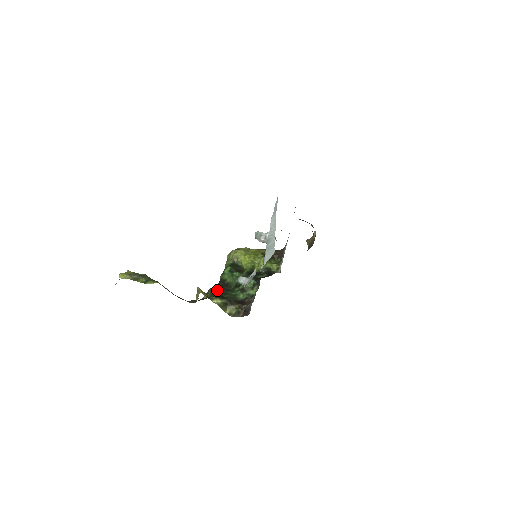
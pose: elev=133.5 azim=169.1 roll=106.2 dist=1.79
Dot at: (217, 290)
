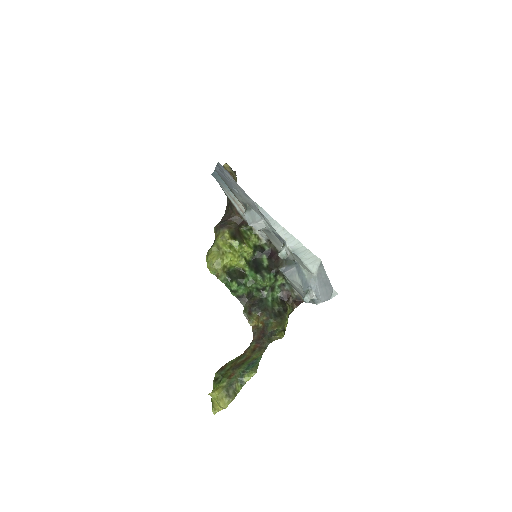
Dot at: (264, 314)
